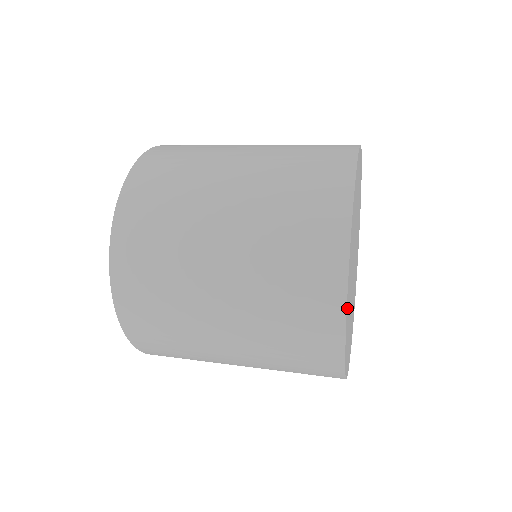
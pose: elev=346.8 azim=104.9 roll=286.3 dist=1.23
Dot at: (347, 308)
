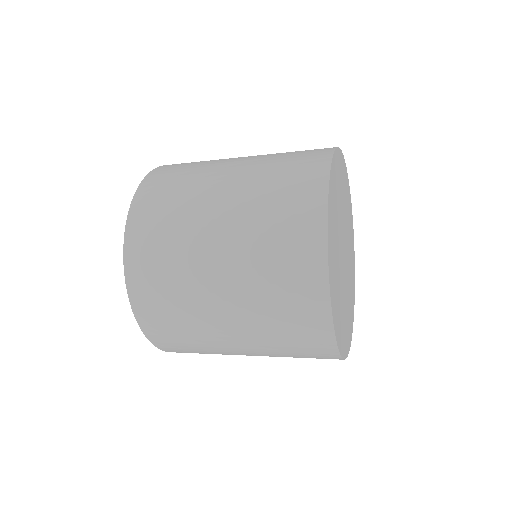
Dot at: (339, 340)
